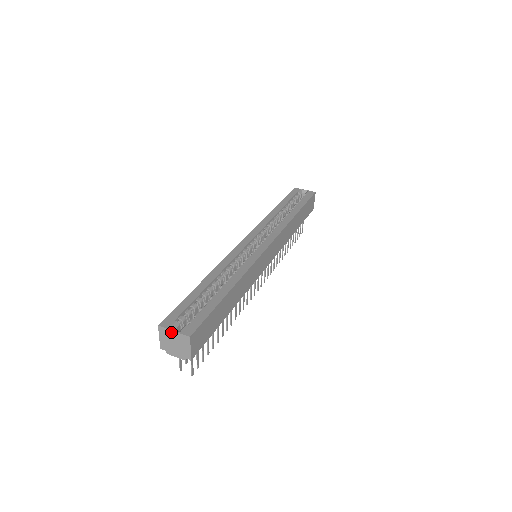
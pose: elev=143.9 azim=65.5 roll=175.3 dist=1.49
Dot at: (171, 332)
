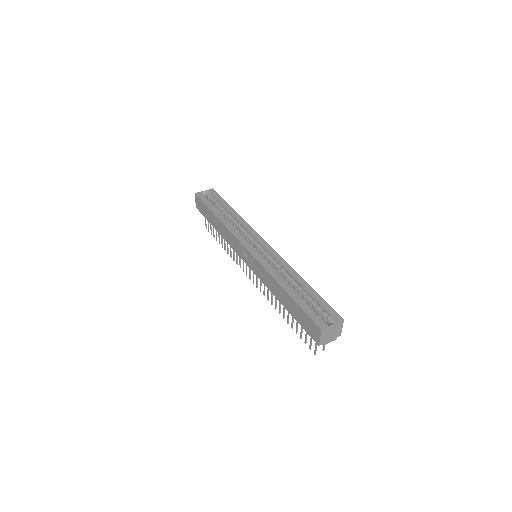
Dot at: (331, 327)
